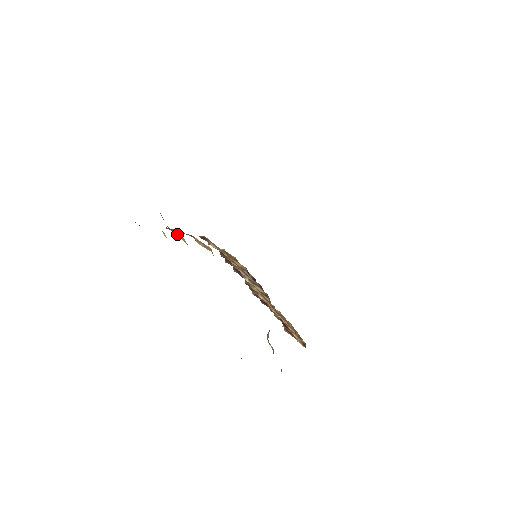
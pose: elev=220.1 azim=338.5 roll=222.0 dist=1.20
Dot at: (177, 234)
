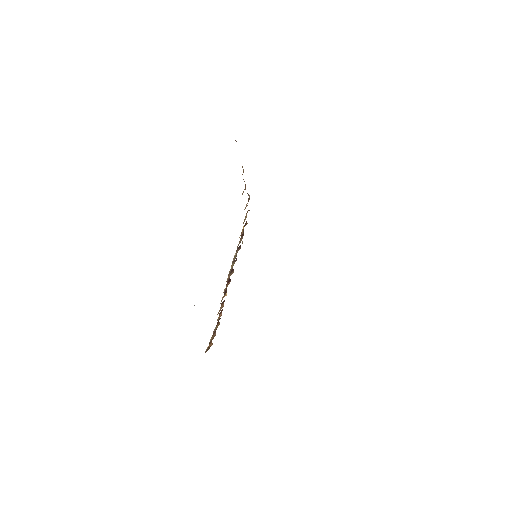
Dot at: occluded
